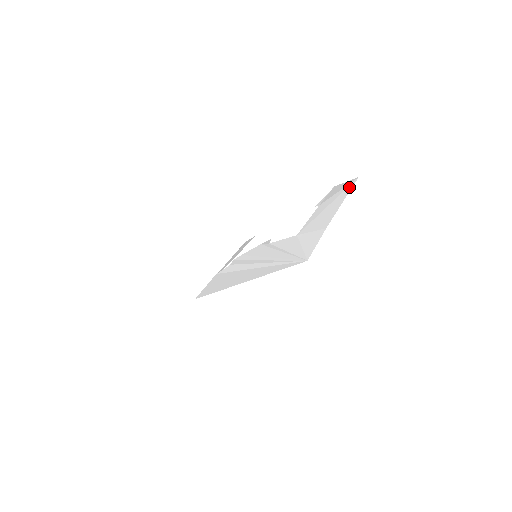
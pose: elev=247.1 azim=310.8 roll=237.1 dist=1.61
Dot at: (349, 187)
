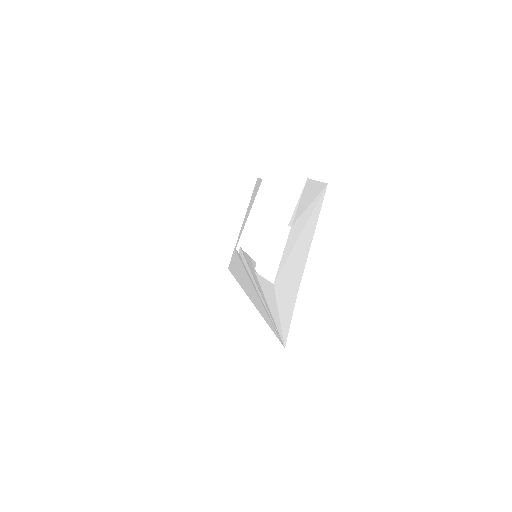
Dot at: (318, 206)
